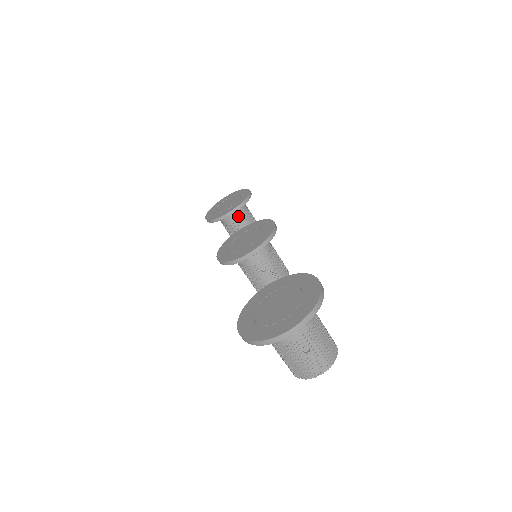
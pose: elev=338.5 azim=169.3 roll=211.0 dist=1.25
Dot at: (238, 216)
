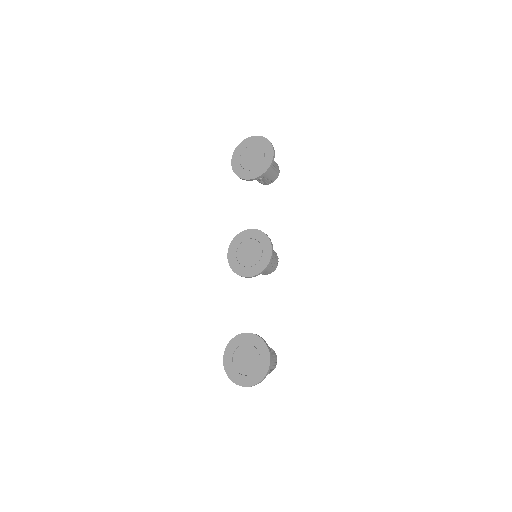
Dot at: occluded
